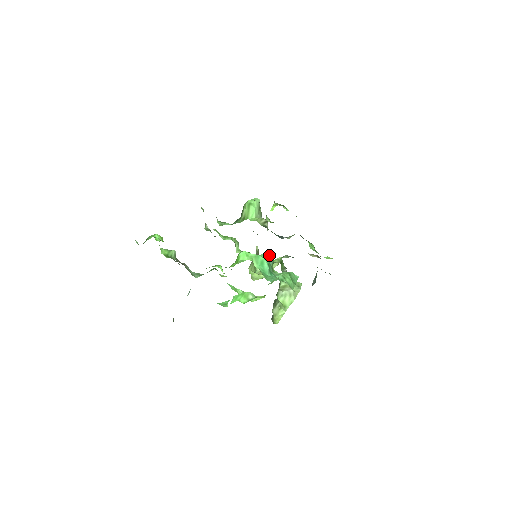
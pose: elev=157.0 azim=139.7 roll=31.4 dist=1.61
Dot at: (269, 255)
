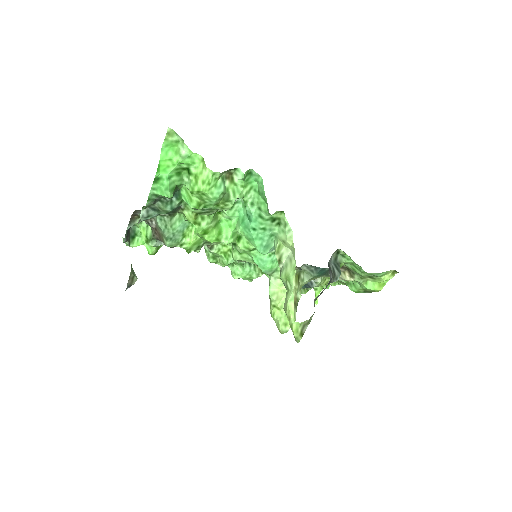
Dot at: occluded
